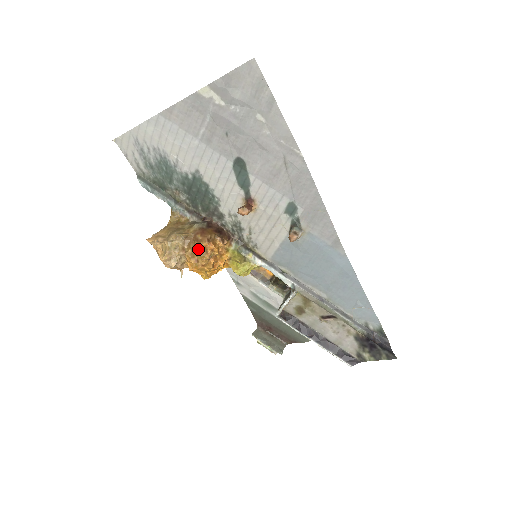
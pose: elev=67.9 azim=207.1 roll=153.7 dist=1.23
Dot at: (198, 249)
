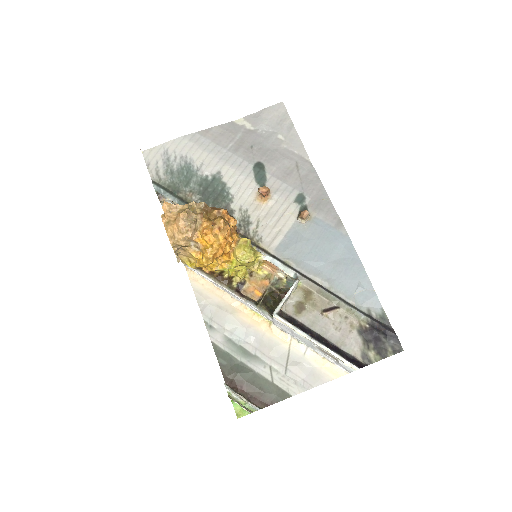
Dot at: (215, 217)
